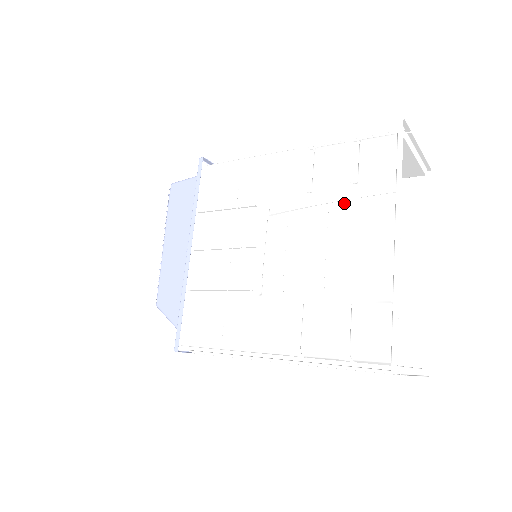
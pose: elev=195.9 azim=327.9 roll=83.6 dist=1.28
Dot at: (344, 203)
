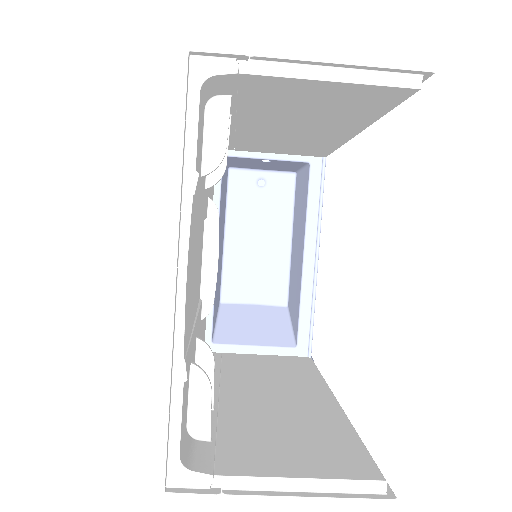
Dot at: (197, 208)
